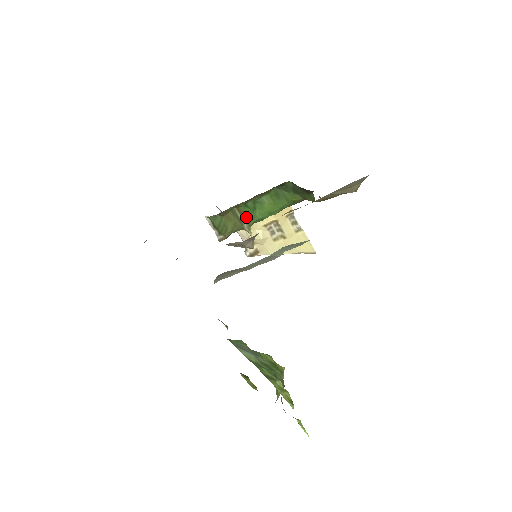
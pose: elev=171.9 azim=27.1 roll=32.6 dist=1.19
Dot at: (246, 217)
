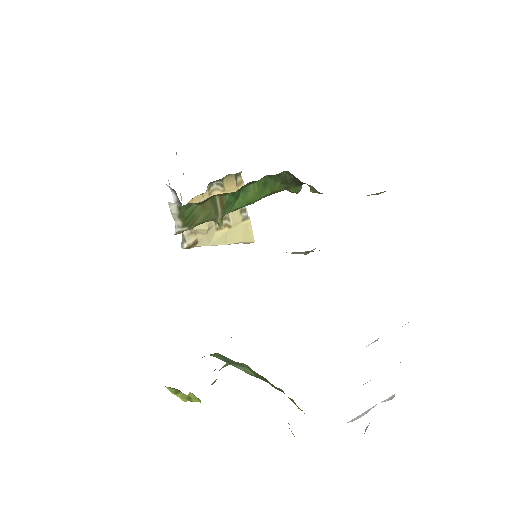
Dot at: (225, 207)
